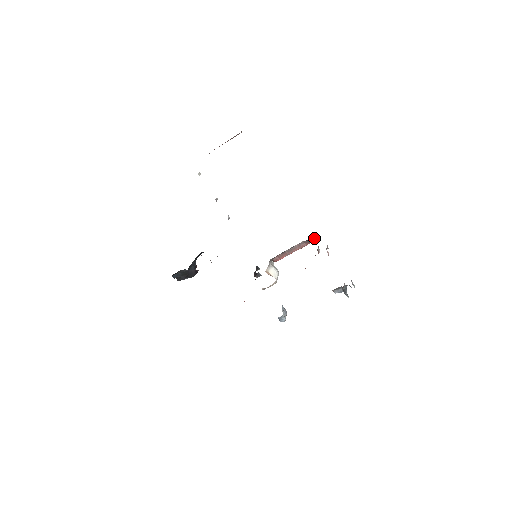
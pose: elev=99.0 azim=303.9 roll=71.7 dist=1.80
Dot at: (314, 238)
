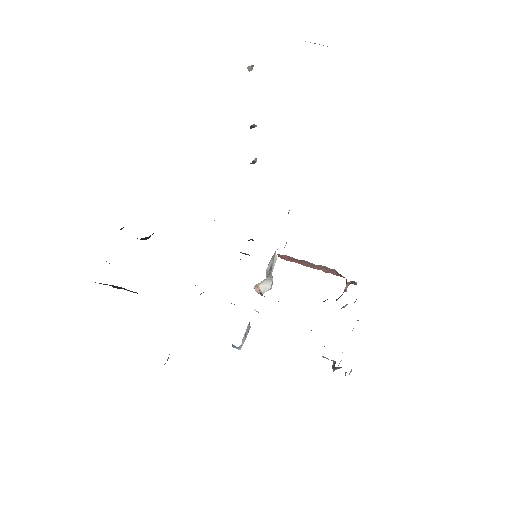
Dot at: (353, 282)
